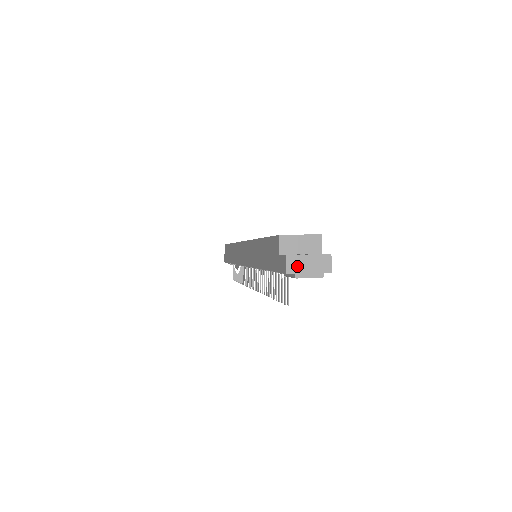
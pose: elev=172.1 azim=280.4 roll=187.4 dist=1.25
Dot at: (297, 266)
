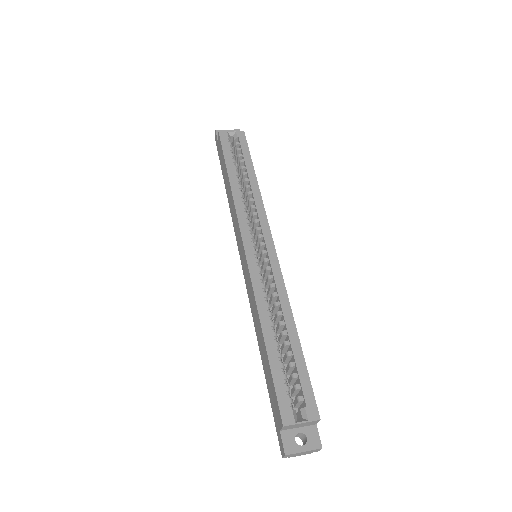
Dot at: (292, 456)
